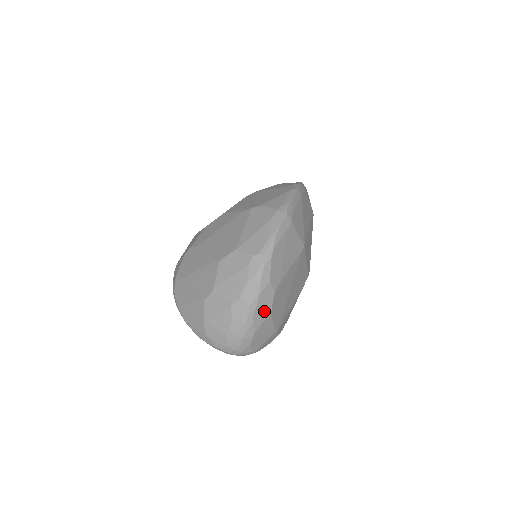
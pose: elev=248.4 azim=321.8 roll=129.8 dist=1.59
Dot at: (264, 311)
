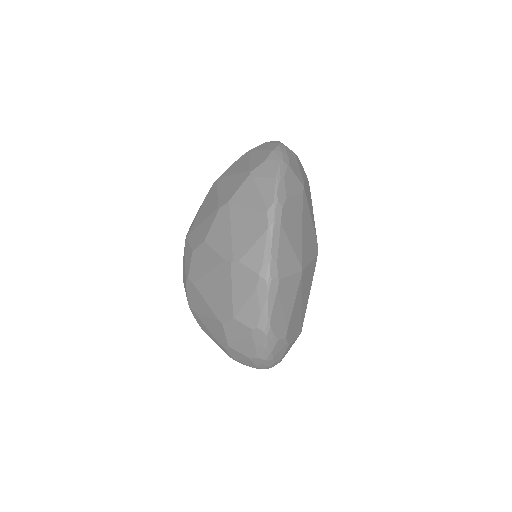
Dot at: (282, 350)
